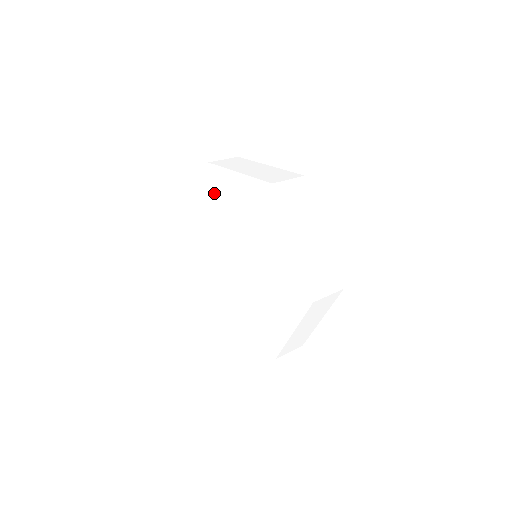
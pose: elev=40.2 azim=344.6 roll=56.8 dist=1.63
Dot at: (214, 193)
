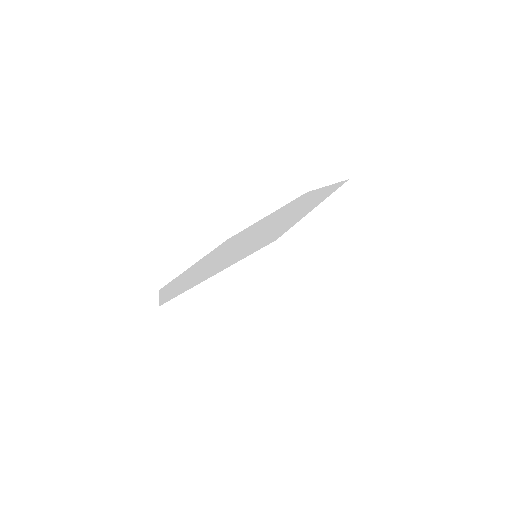
Dot at: occluded
